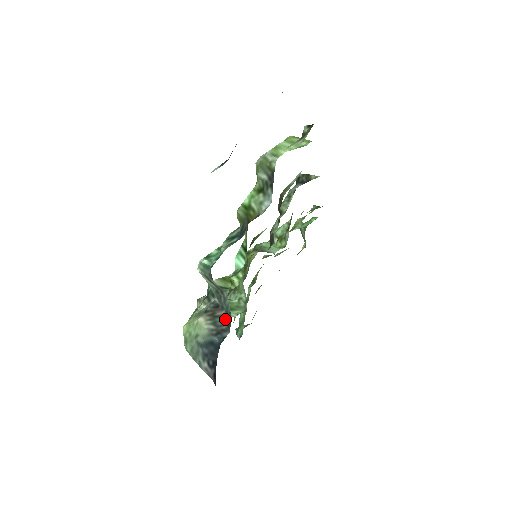
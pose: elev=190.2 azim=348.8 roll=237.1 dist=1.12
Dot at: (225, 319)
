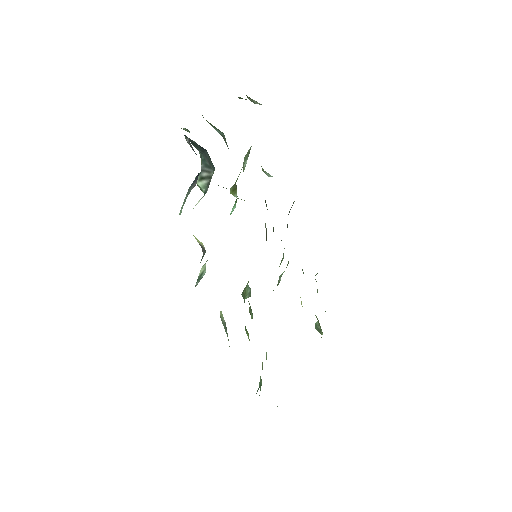
Dot at: occluded
